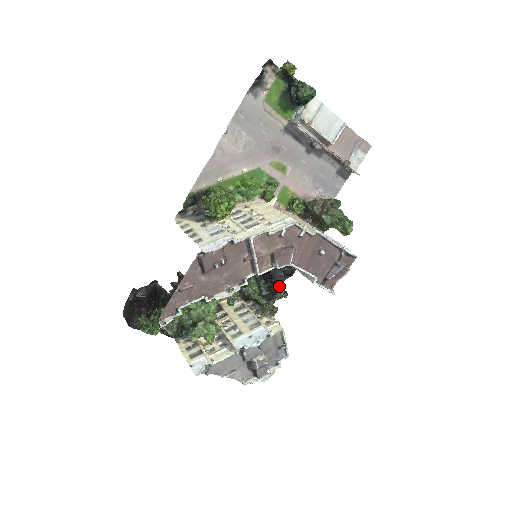
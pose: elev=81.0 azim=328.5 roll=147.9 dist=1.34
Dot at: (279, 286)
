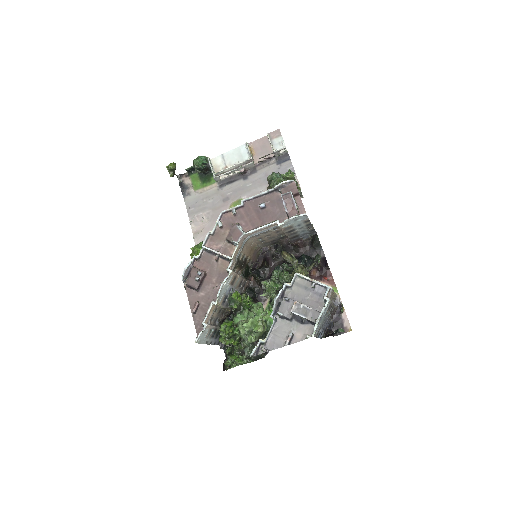
Dot at: (301, 257)
